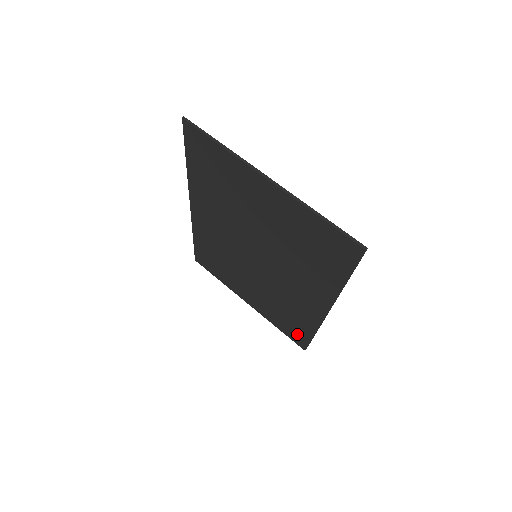
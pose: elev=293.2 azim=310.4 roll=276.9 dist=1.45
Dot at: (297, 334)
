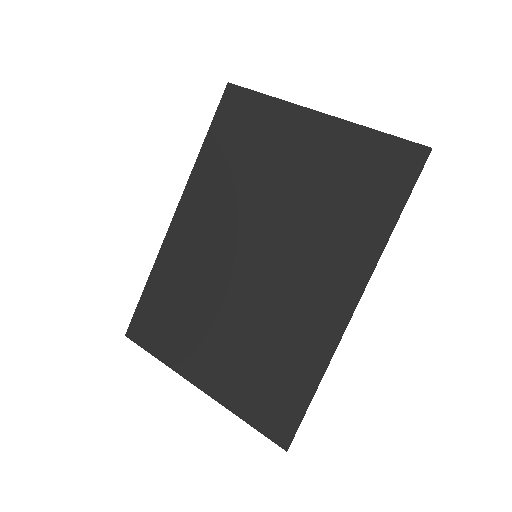
Dot at: (282, 408)
